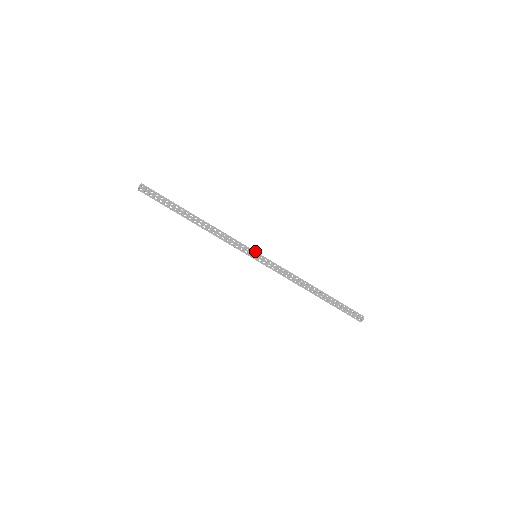
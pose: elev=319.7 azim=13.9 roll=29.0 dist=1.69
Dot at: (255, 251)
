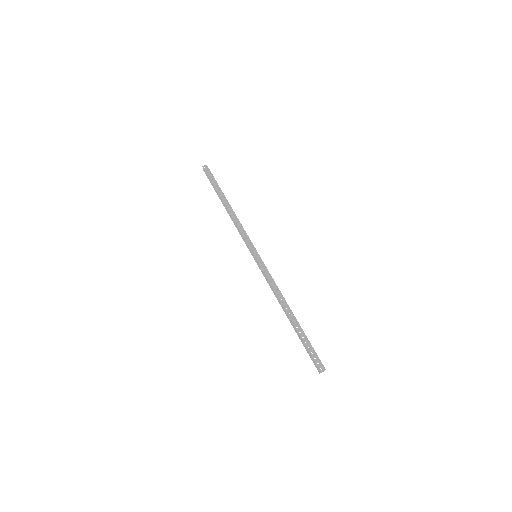
Dot at: occluded
